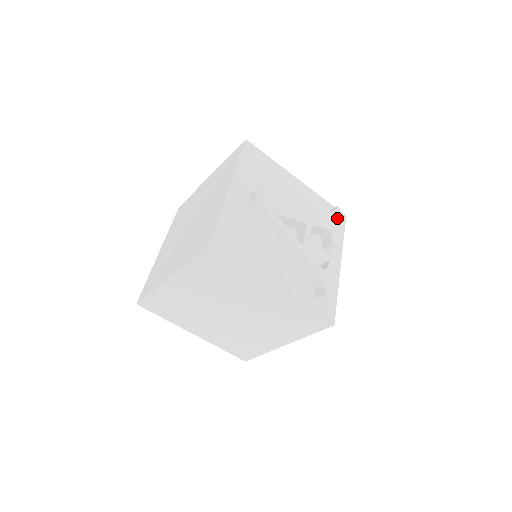
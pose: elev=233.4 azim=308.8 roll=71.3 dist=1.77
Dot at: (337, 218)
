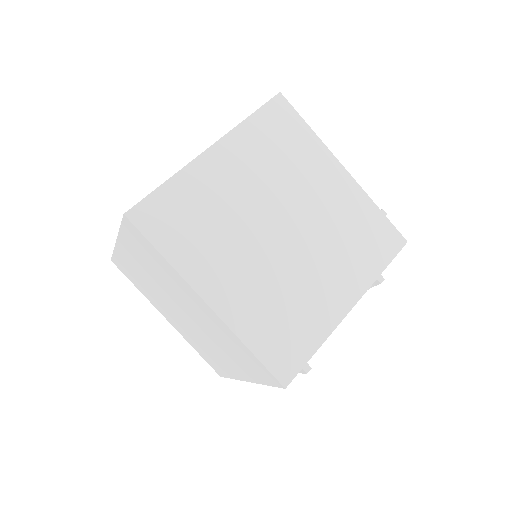
Dot at: occluded
